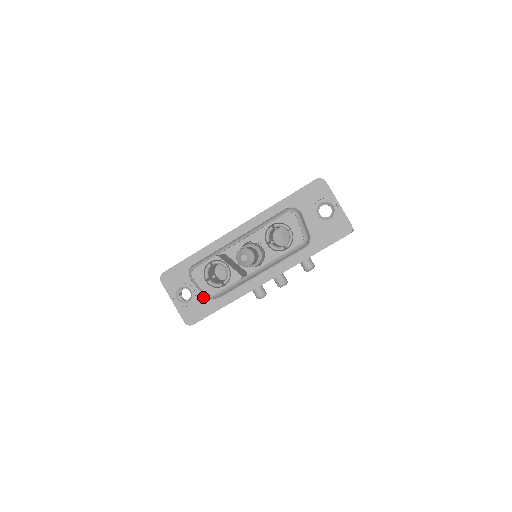
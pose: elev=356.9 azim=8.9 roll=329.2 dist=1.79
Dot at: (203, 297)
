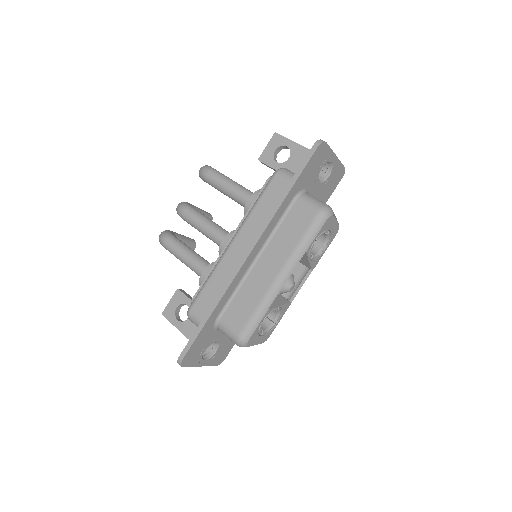
Dot at: occluded
